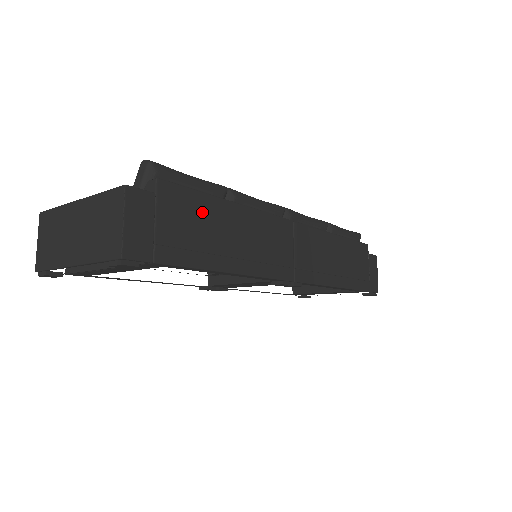
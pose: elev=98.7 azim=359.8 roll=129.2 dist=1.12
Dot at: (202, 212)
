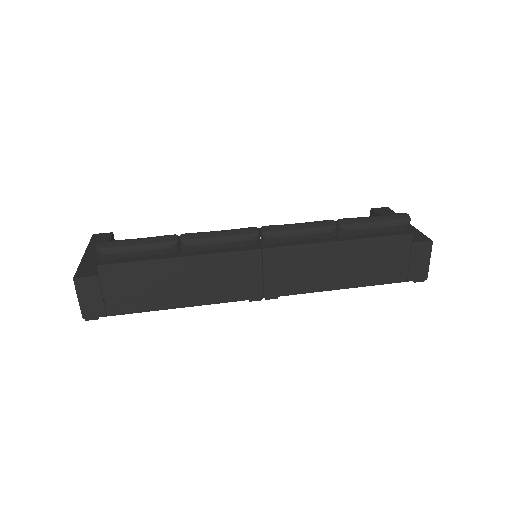
Dot at: (144, 275)
